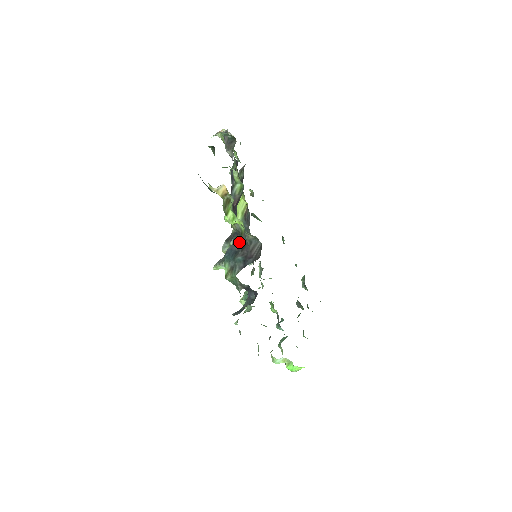
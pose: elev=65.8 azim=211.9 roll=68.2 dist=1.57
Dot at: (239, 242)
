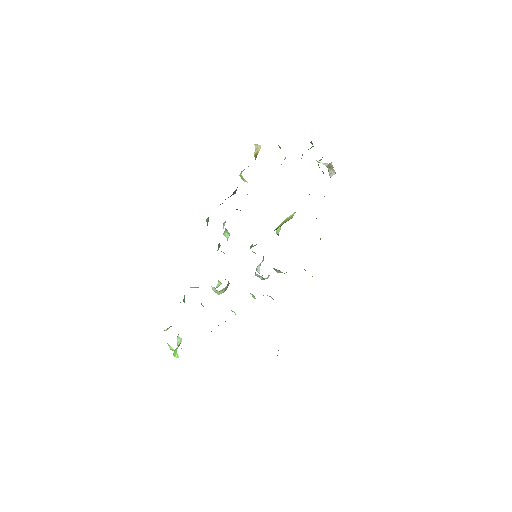
Dot at: occluded
